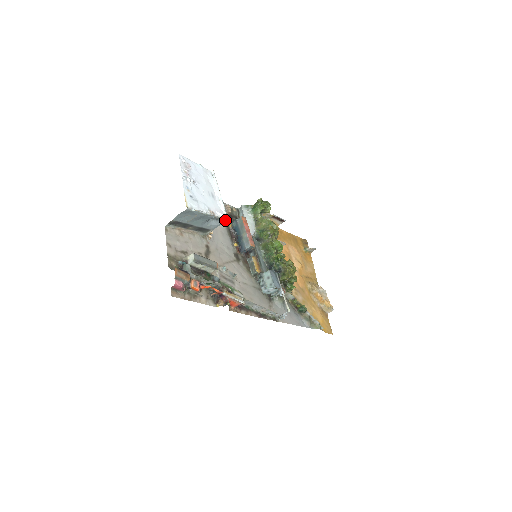
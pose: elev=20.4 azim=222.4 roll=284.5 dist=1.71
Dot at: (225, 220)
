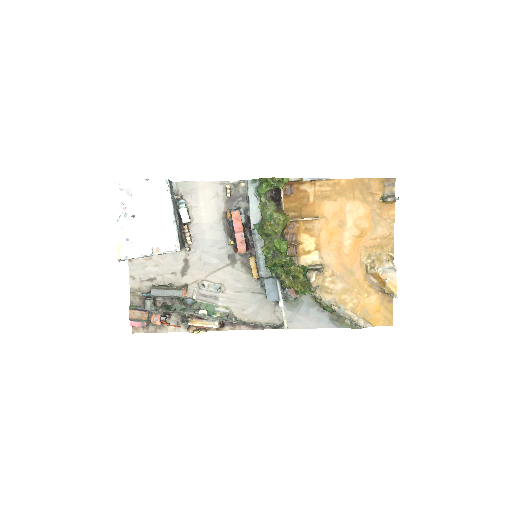
Dot at: (178, 250)
